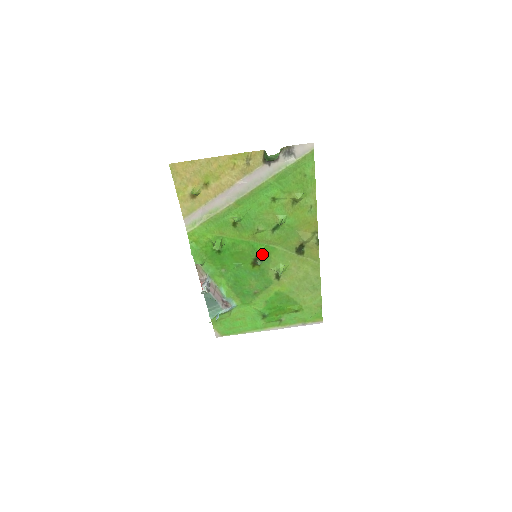
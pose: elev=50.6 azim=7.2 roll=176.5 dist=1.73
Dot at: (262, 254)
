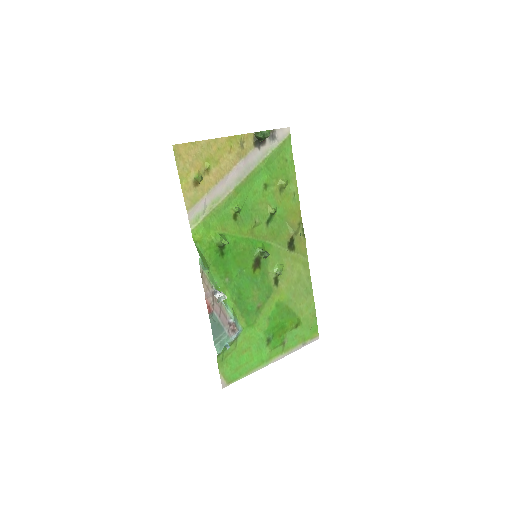
Dot at: (262, 251)
